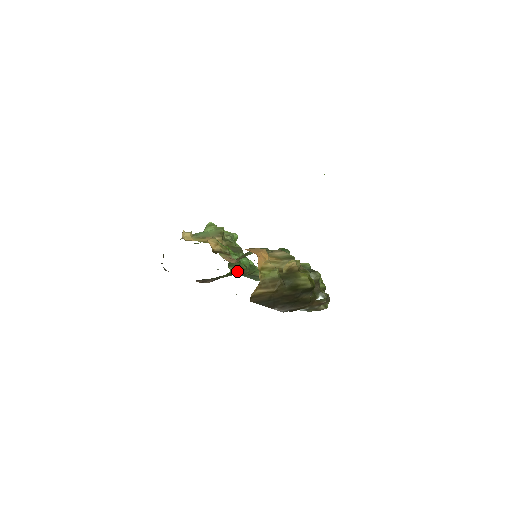
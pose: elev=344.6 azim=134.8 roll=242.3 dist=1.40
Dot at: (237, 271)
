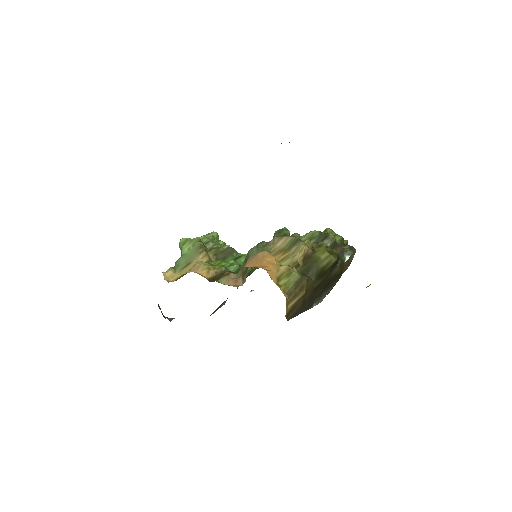
Dot at: occluded
